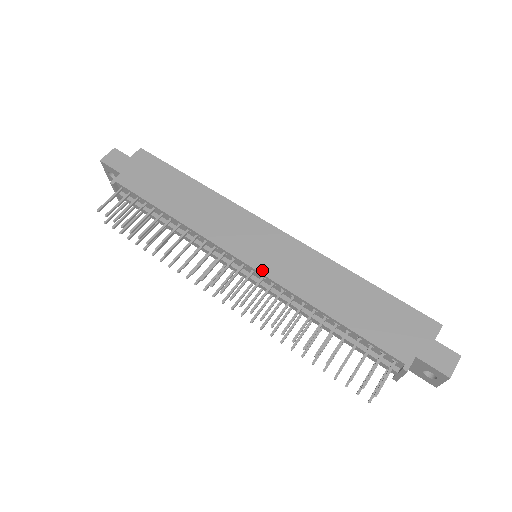
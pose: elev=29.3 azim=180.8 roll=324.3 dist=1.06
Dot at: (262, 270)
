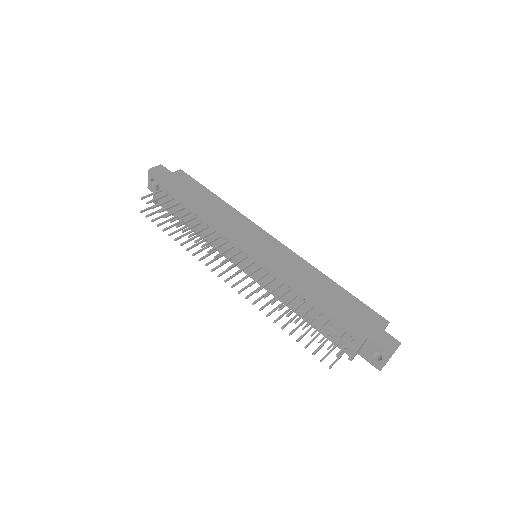
Dot at: (262, 261)
